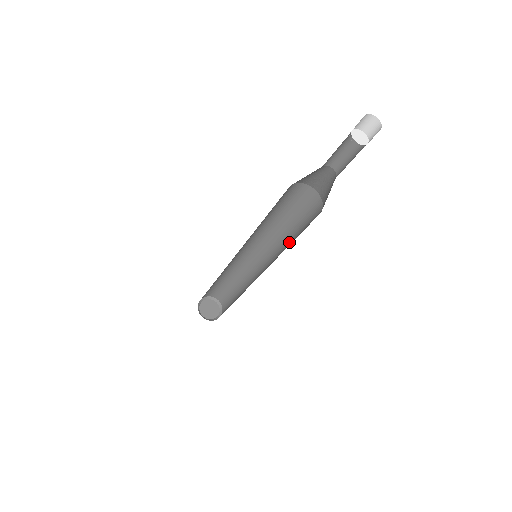
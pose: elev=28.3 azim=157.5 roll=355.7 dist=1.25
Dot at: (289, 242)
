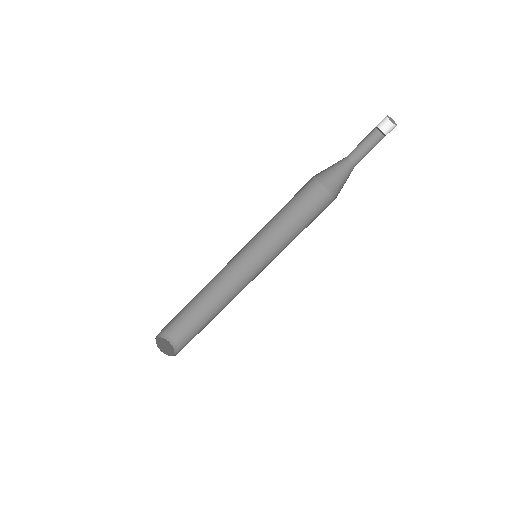
Dot at: (290, 232)
